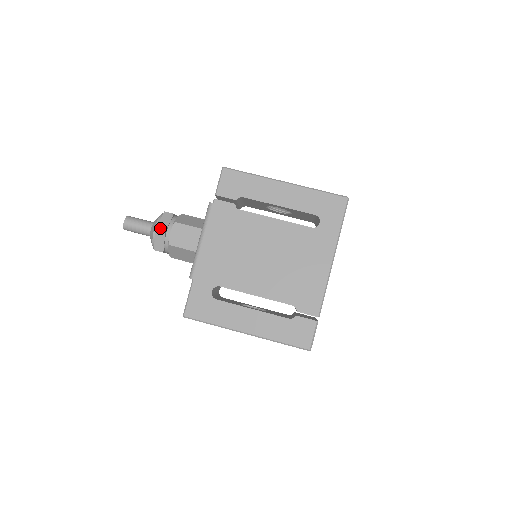
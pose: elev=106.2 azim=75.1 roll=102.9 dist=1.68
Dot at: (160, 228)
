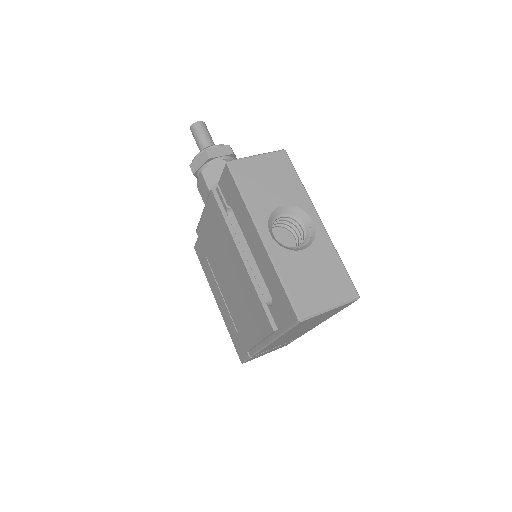
Dot at: (192, 167)
